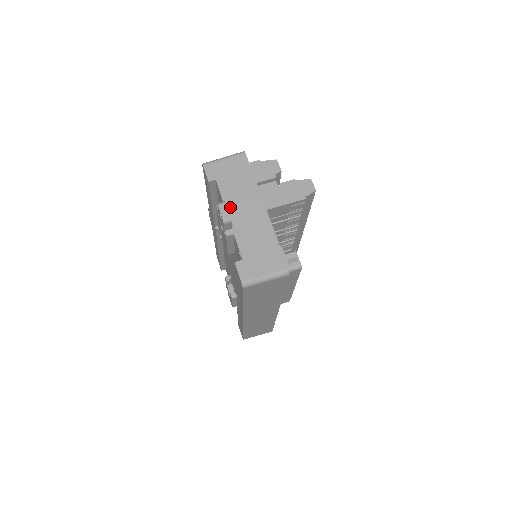
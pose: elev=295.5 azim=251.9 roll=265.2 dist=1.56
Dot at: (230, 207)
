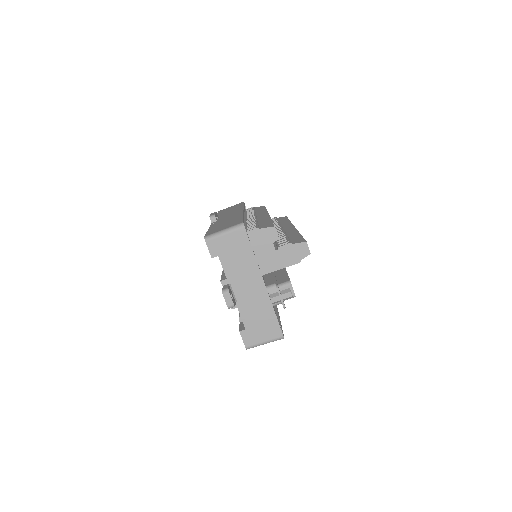
Dot at: (233, 283)
